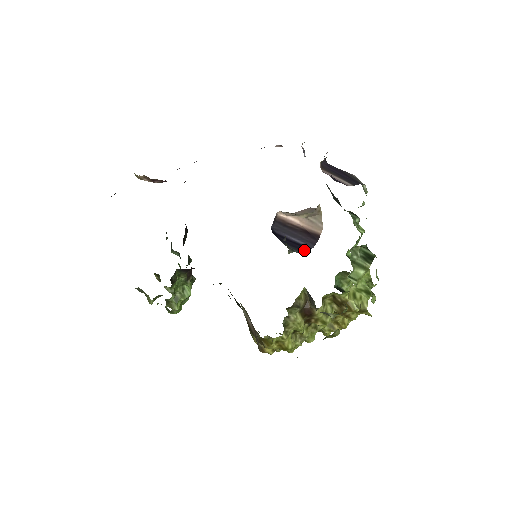
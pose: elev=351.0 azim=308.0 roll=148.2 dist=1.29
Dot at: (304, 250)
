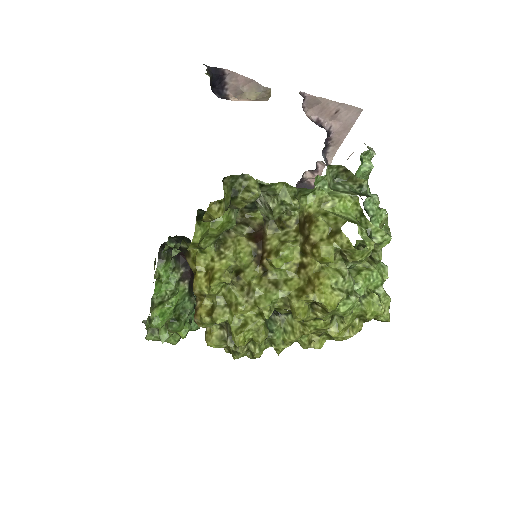
Dot at: occluded
